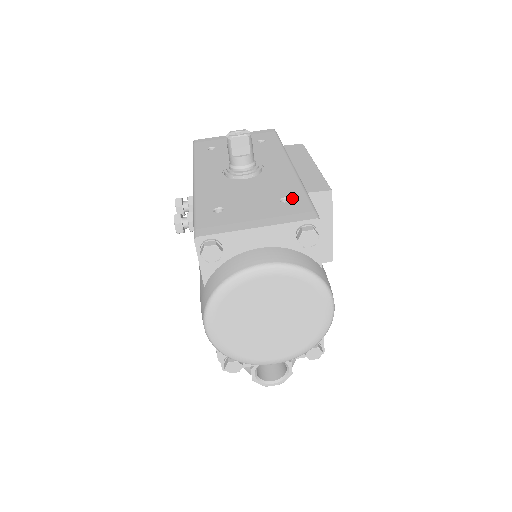
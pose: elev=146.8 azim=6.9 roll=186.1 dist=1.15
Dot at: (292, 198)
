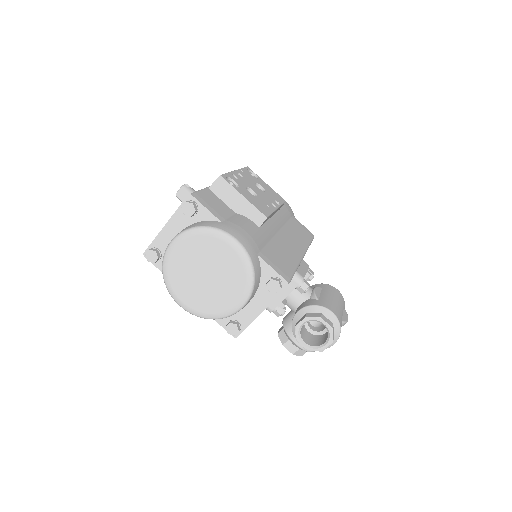
Dot at: occluded
